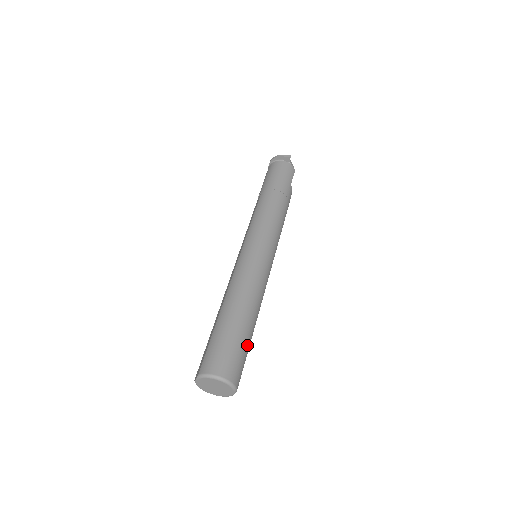
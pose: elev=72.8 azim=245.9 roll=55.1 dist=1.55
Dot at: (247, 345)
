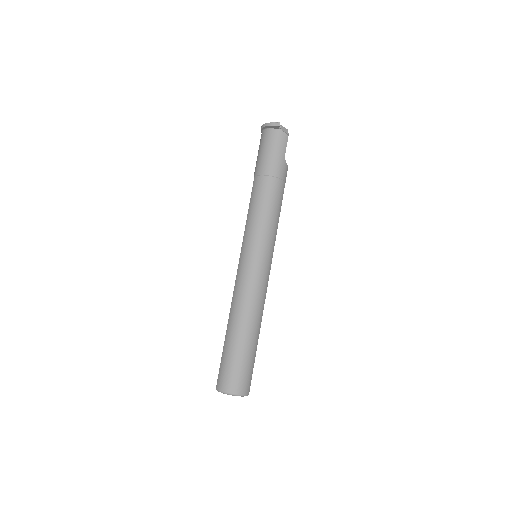
Dot at: (252, 357)
